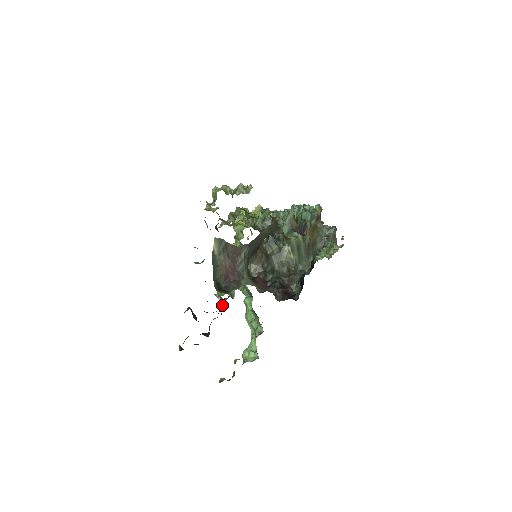
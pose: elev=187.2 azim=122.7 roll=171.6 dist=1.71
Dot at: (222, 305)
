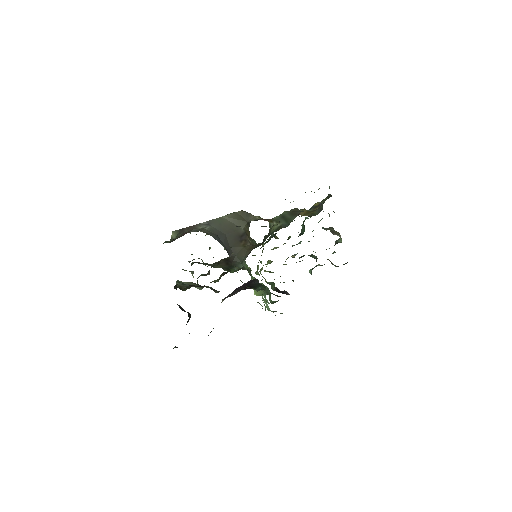
Dot at: (212, 289)
